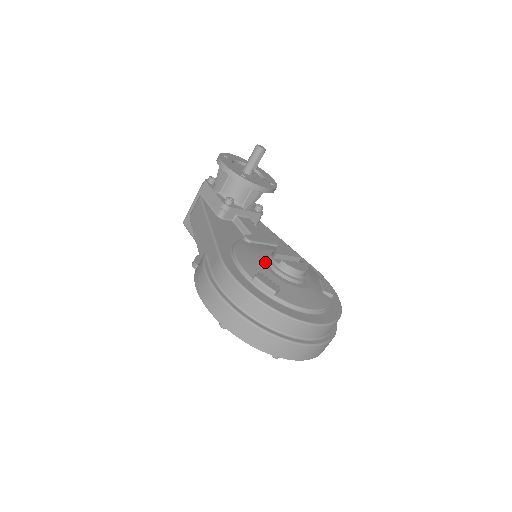
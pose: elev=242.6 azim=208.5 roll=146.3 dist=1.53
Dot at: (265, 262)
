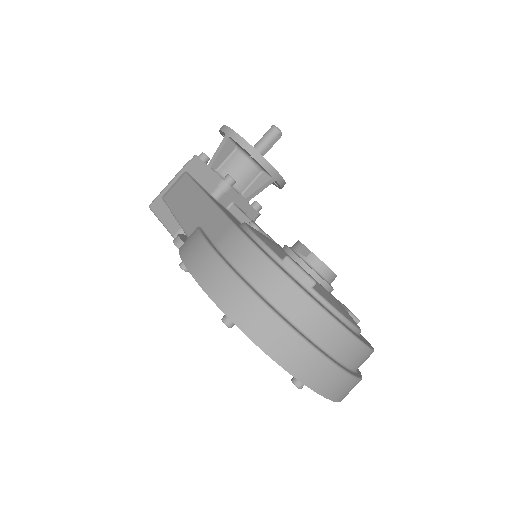
Dot at: (286, 252)
